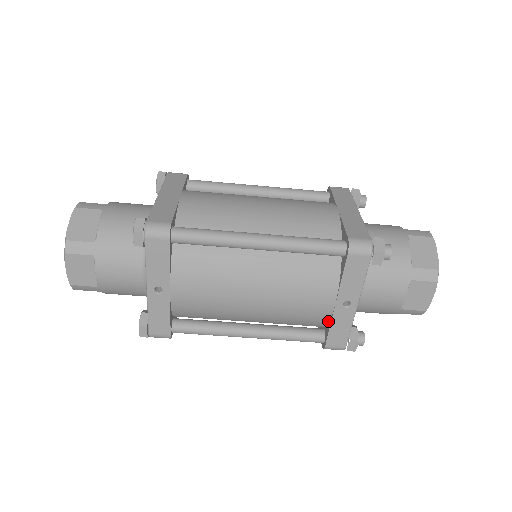
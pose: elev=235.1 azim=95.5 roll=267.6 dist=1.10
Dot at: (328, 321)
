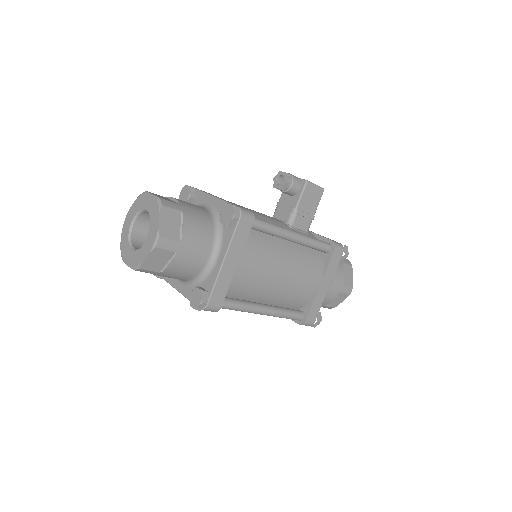
Dot at: occluded
